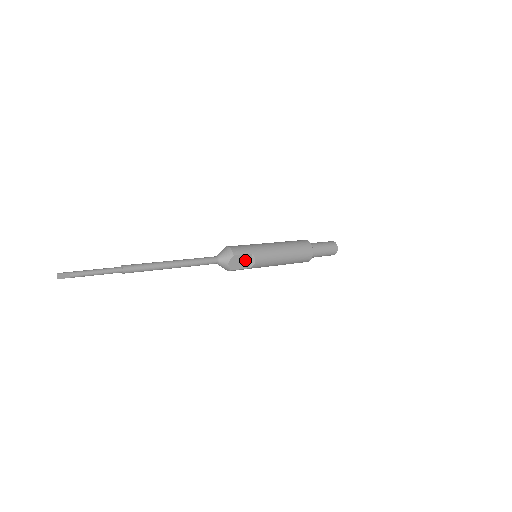
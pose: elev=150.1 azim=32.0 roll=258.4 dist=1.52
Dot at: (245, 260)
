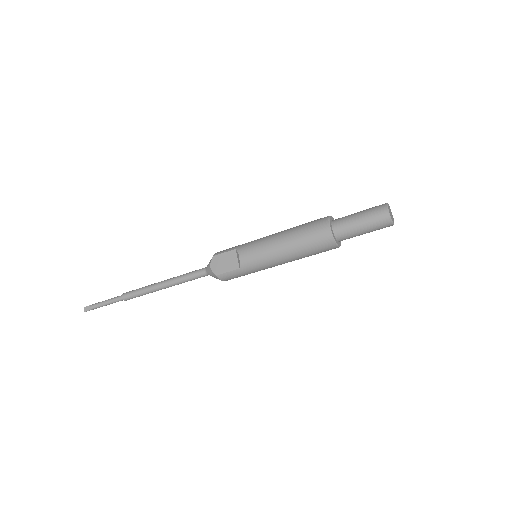
Dot at: (230, 259)
